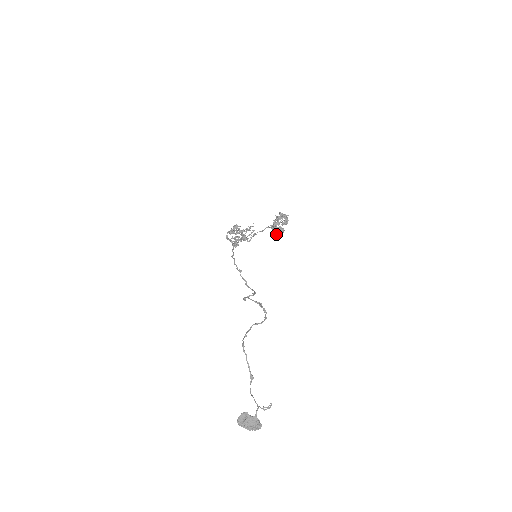
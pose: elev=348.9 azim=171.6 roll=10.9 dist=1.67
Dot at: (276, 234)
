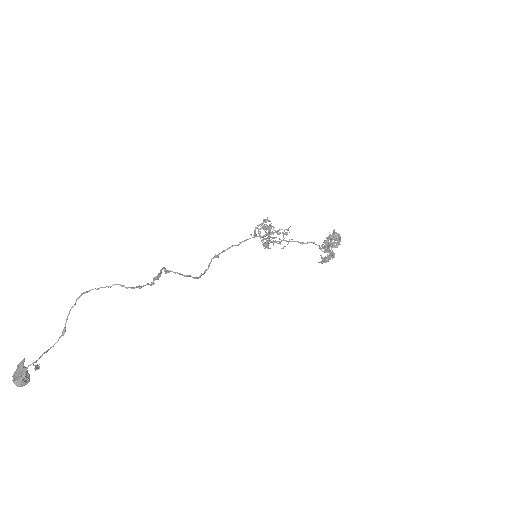
Dot at: occluded
